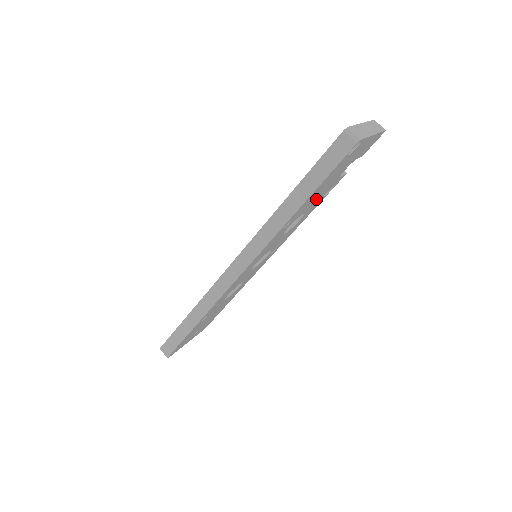
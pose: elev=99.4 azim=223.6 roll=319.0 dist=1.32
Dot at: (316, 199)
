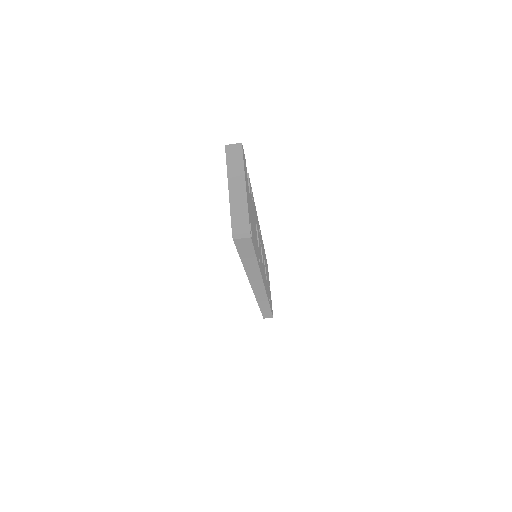
Dot at: (254, 222)
